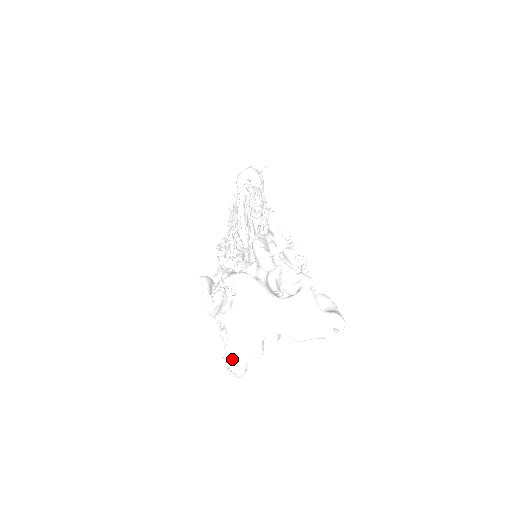
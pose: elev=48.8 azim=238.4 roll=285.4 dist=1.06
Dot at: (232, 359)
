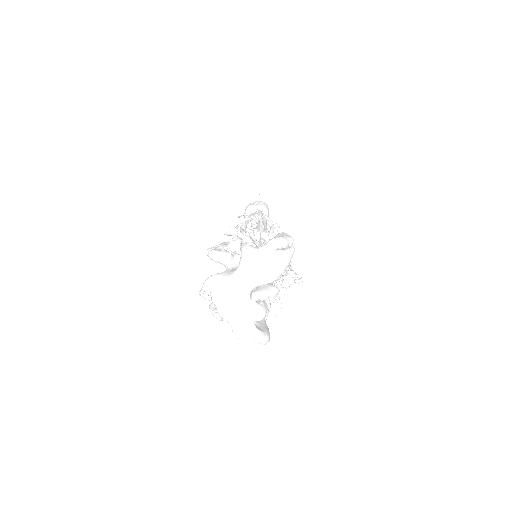
Dot at: (239, 334)
